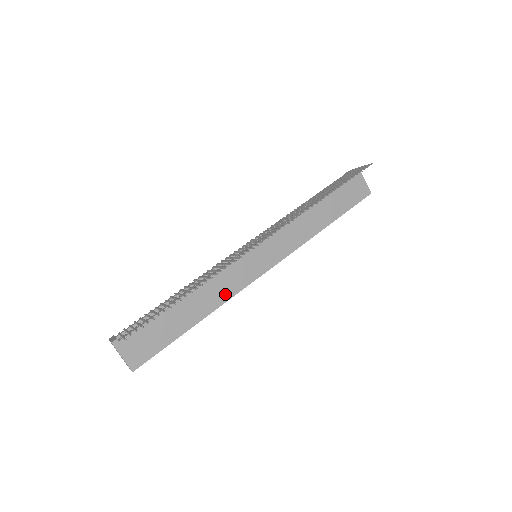
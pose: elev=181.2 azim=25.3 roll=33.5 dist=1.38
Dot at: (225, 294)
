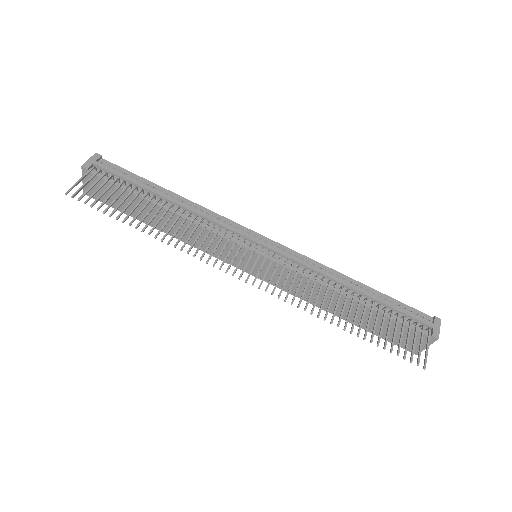
Dot at: (197, 243)
